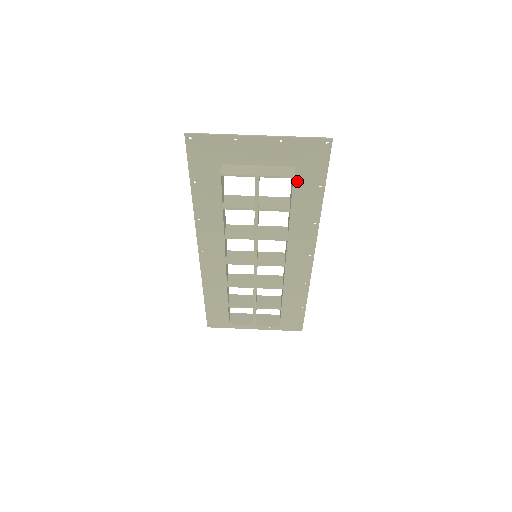
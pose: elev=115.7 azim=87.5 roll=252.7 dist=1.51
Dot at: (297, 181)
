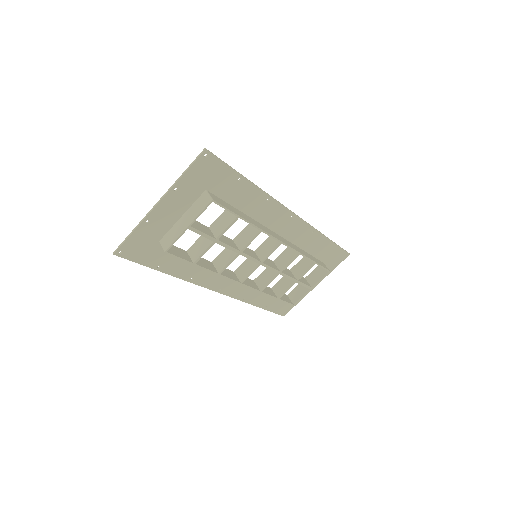
Dot at: (219, 194)
